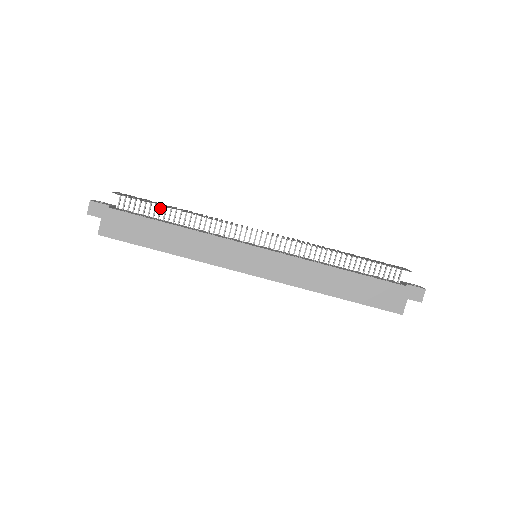
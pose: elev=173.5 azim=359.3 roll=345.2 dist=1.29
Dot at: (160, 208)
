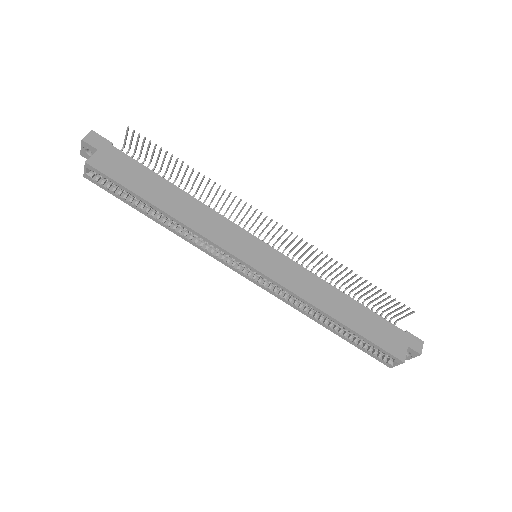
Dot at: occluded
